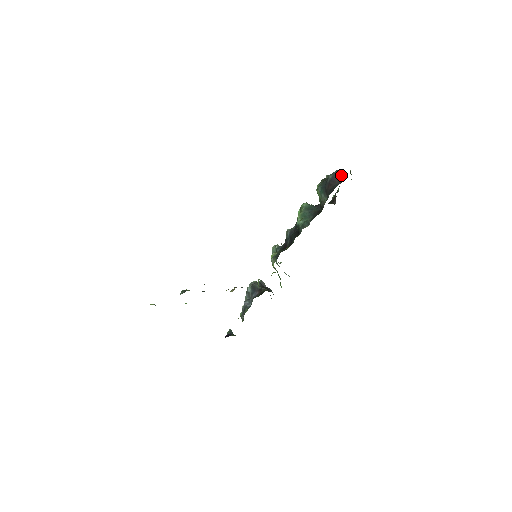
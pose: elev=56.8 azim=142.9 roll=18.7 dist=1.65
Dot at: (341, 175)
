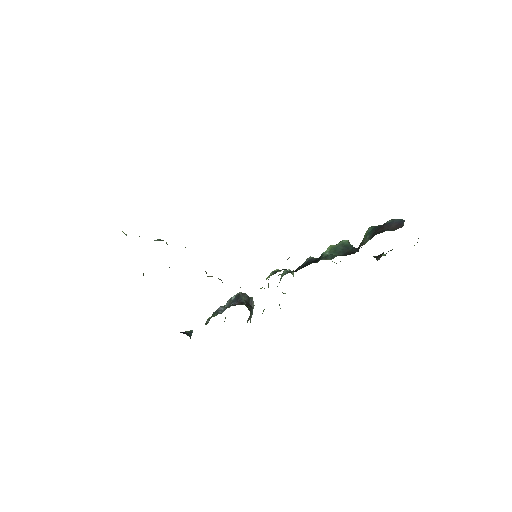
Dot at: (401, 224)
